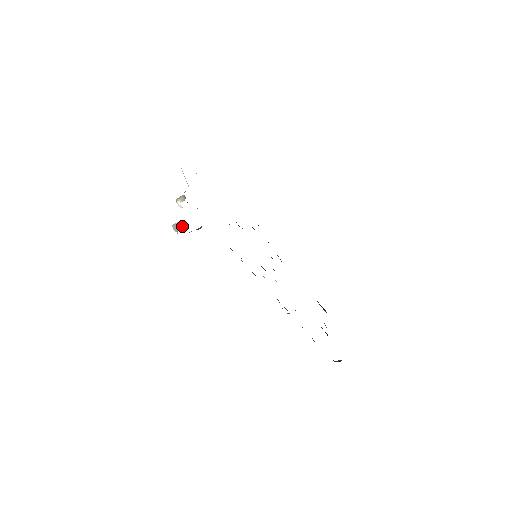
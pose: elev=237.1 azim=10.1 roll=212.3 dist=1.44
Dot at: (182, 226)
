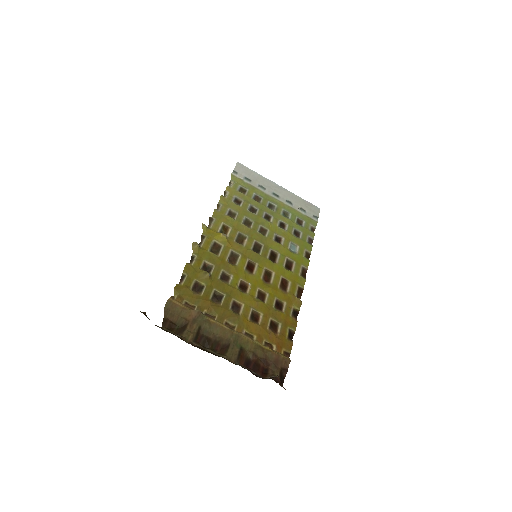
Dot at: occluded
